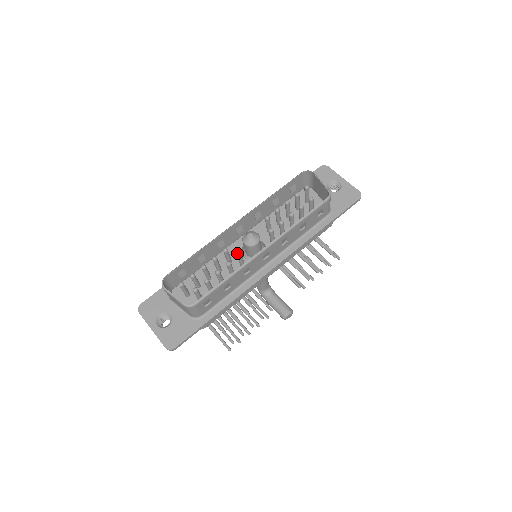
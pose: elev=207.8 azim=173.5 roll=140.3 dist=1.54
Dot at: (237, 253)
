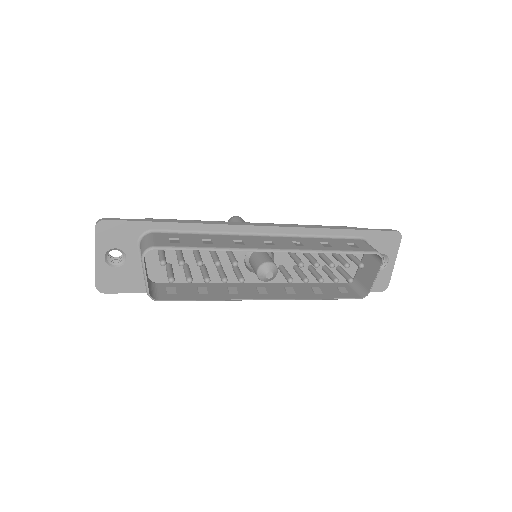
Dot at: occluded
